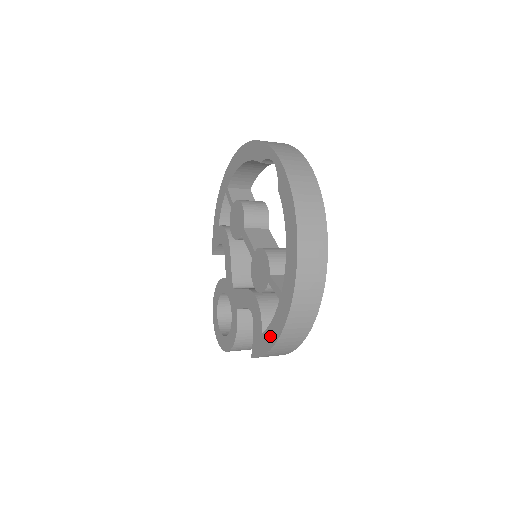
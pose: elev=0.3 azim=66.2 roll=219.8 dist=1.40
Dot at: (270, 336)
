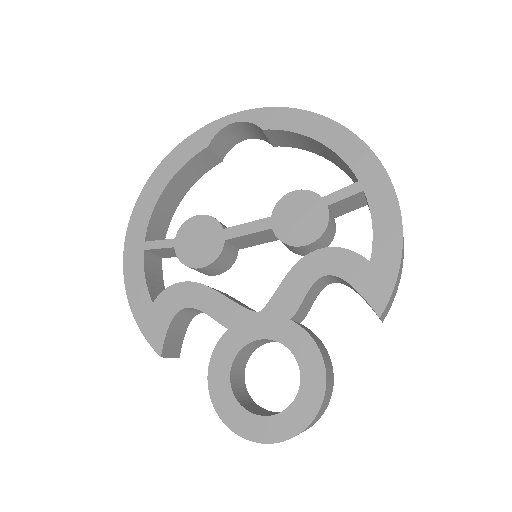
Dot at: (387, 239)
